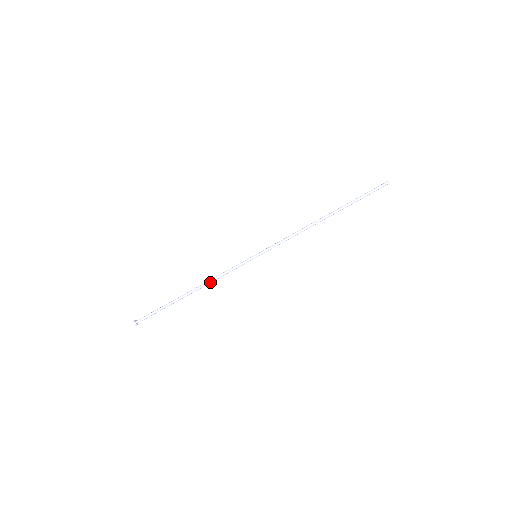
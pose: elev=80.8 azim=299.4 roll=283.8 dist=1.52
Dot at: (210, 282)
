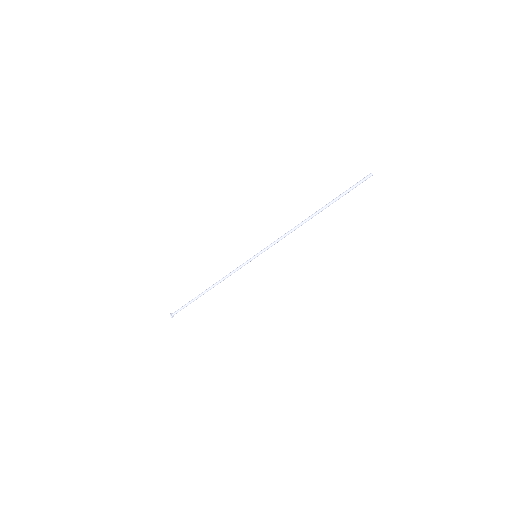
Dot at: occluded
